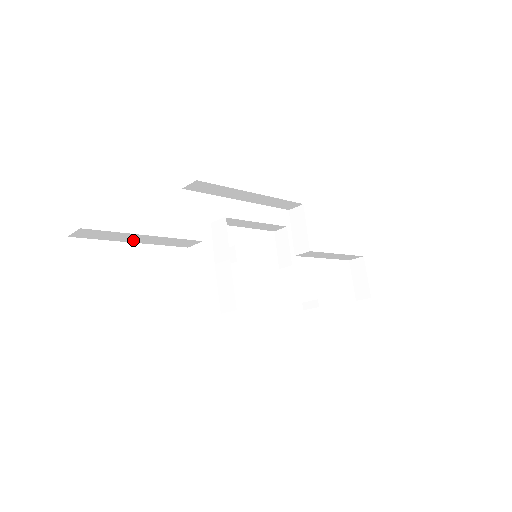
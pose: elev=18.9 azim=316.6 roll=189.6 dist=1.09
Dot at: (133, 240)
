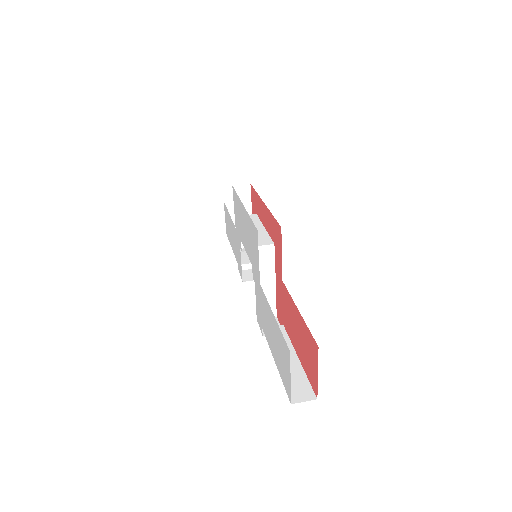
Dot at: occluded
